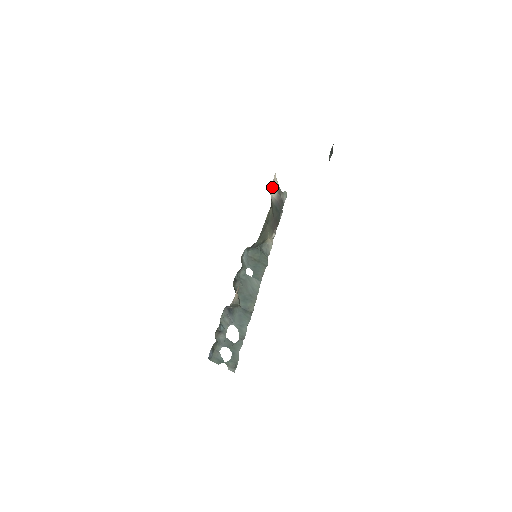
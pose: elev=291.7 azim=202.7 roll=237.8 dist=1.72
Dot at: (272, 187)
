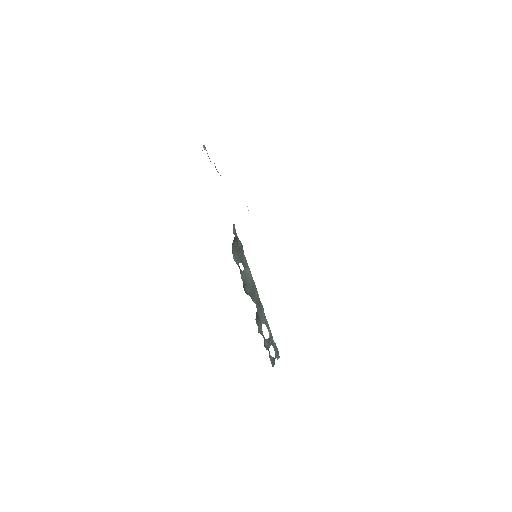
Dot at: occluded
